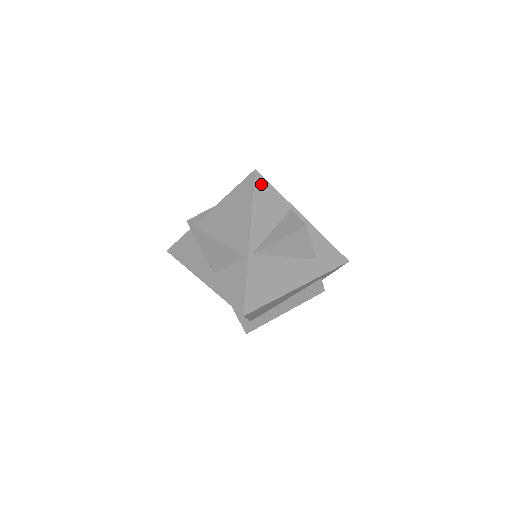
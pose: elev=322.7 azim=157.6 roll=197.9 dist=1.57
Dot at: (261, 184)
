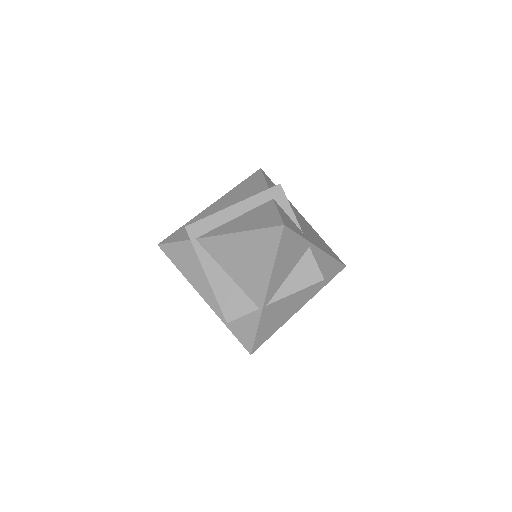
Dot at: (287, 238)
